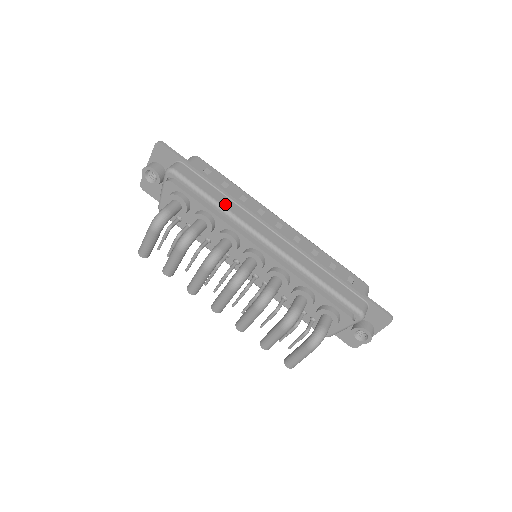
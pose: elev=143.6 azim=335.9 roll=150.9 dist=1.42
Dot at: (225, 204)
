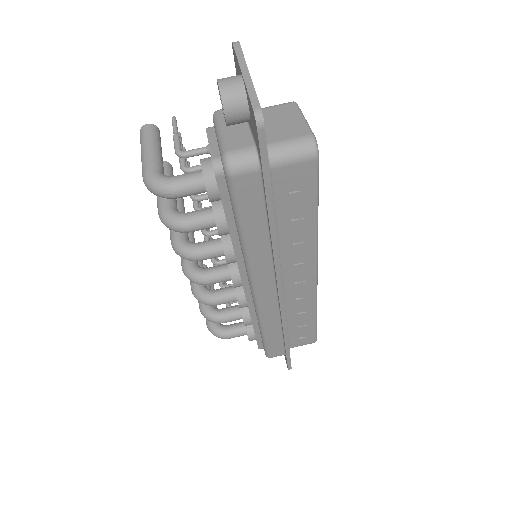
Dot at: (253, 247)
